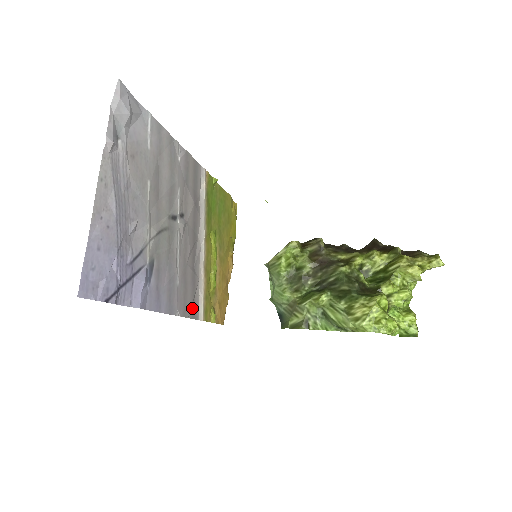
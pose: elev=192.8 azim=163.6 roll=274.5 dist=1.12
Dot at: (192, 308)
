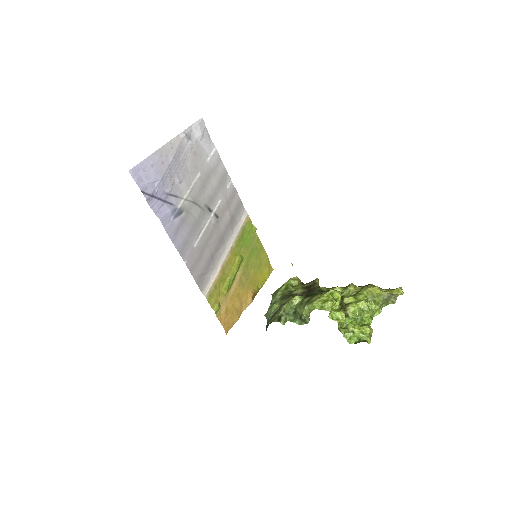
Dot at: (200, 278)
